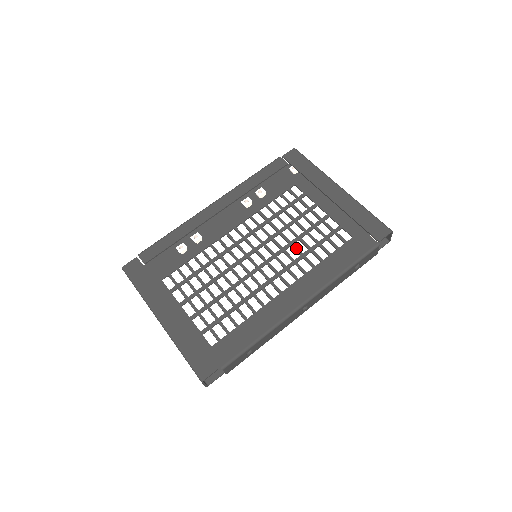
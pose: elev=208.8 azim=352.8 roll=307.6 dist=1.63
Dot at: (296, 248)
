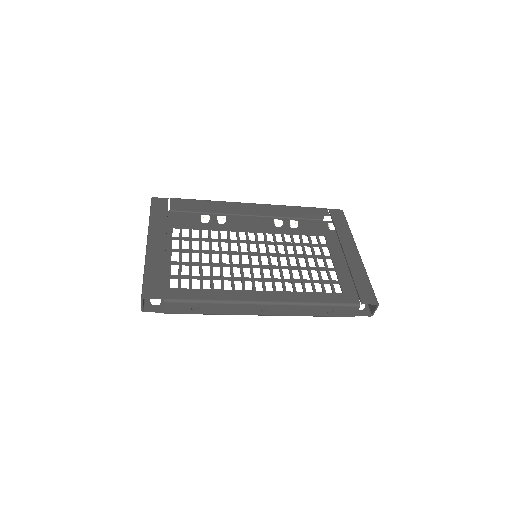
Dot at: occluded
